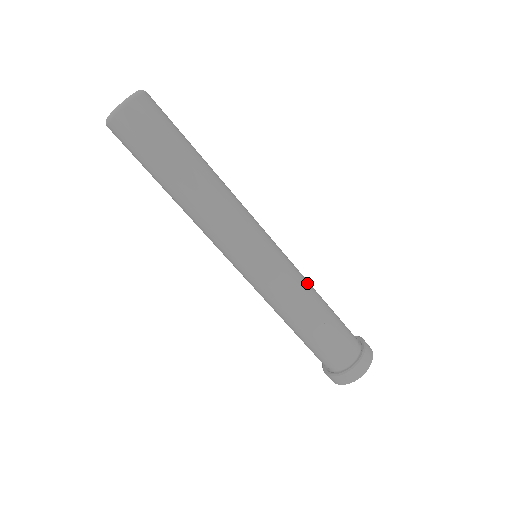
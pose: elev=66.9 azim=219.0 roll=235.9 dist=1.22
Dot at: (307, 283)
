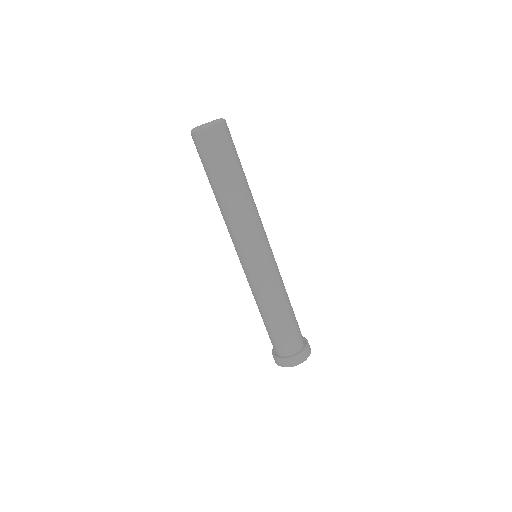
Dot at: (282, 290)
